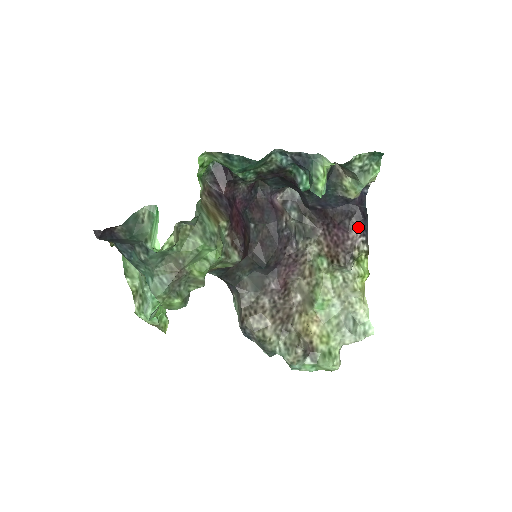
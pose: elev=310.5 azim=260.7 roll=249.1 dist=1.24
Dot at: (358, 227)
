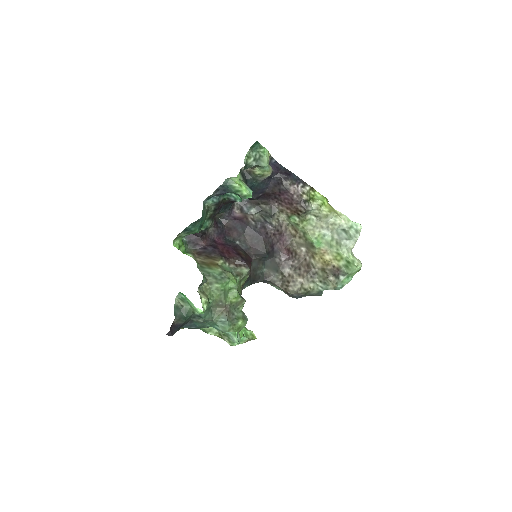
Dot at: (291, 183)
